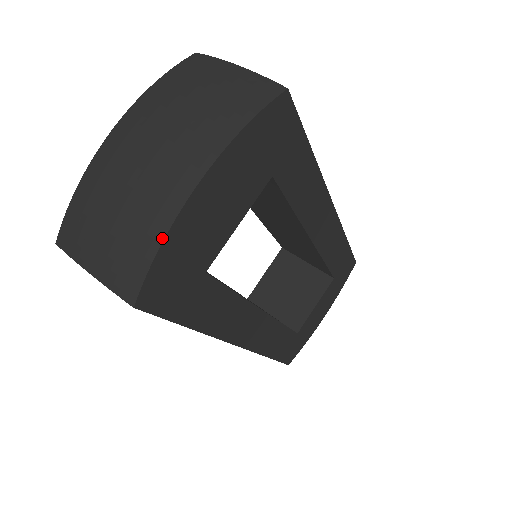
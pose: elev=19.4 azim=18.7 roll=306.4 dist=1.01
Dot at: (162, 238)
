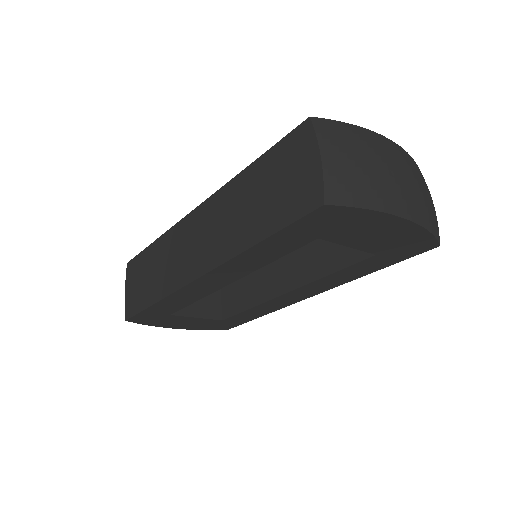
Dot at: (375, 209)
